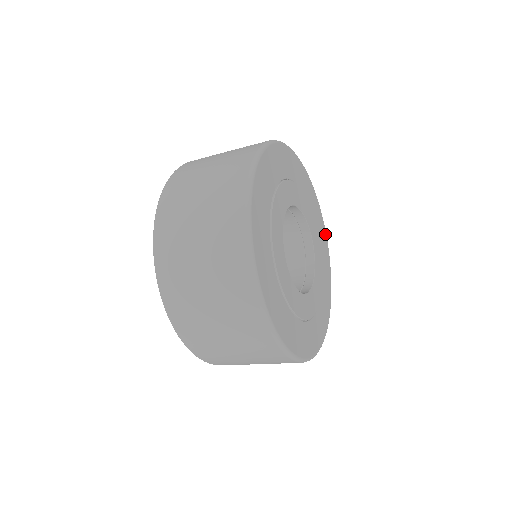
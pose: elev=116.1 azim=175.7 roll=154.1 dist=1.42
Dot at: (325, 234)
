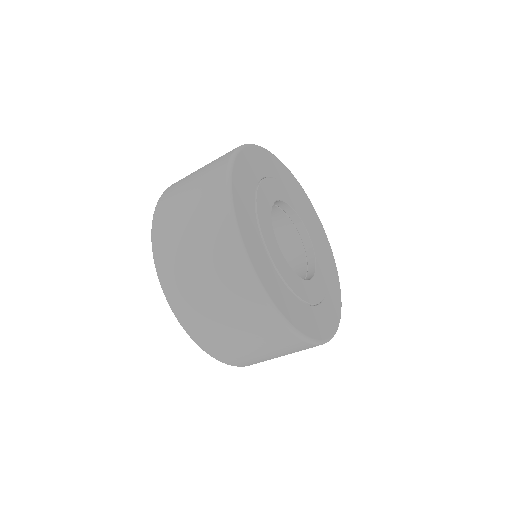
Dot at: (308, 200)
